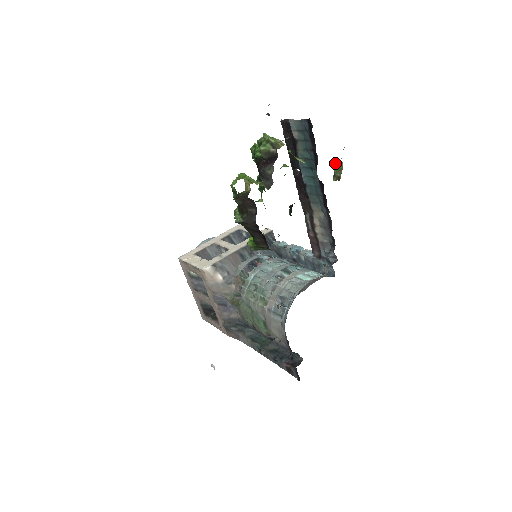
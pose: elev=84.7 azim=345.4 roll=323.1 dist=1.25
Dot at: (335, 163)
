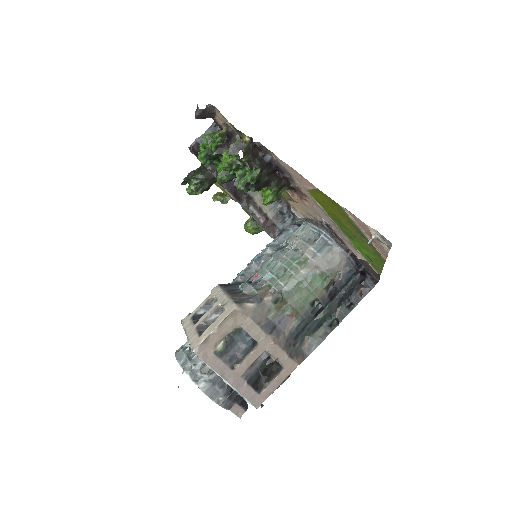
Dot at: (215, 195)
